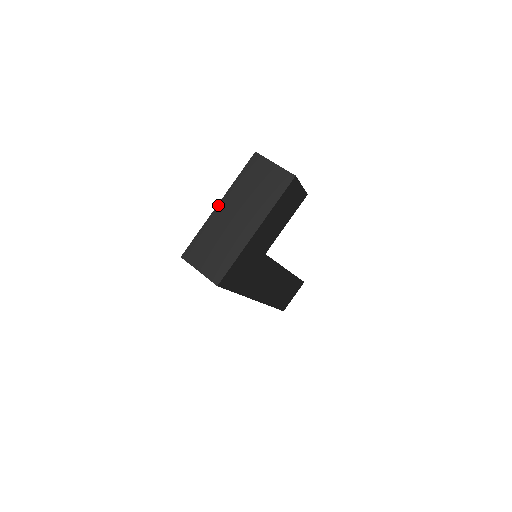
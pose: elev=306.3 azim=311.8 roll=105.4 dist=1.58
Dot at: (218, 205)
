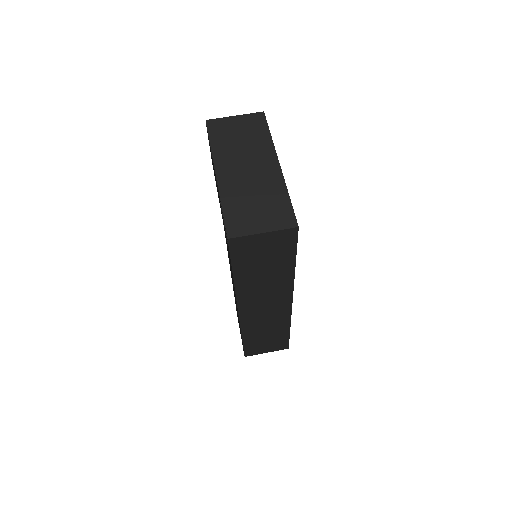
Dot at: (216, 174)
